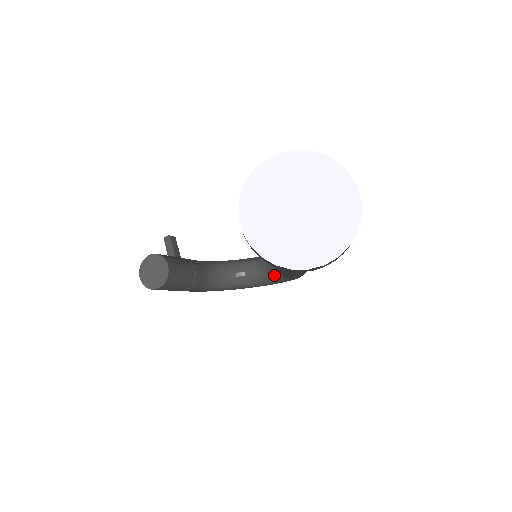
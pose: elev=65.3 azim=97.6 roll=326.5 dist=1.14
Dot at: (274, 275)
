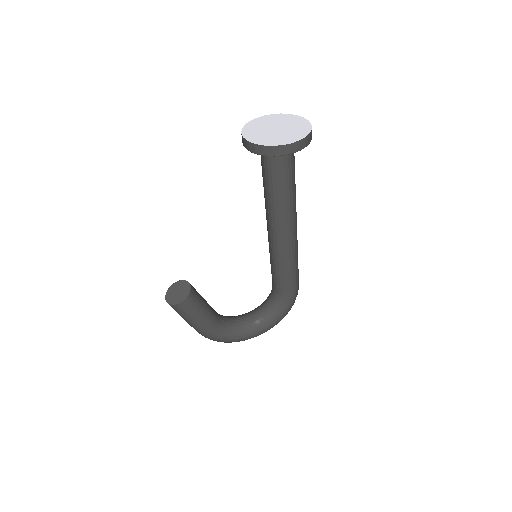
Dot at: (273, 306)
